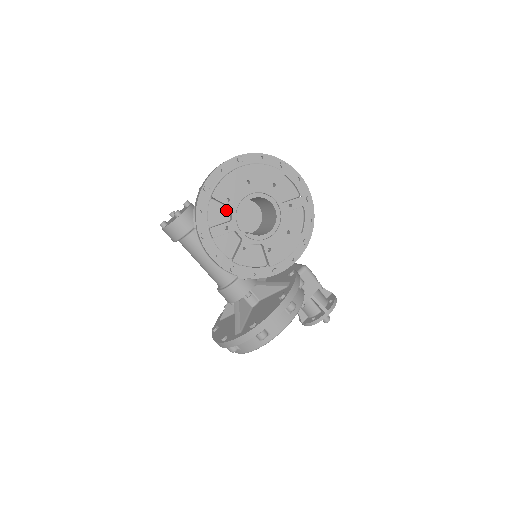
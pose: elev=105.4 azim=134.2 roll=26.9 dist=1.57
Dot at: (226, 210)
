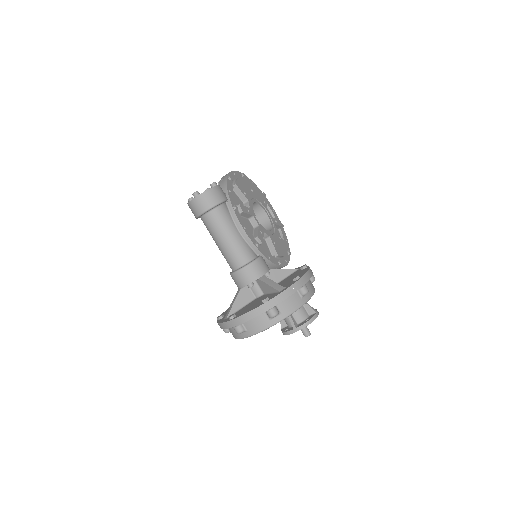
Dot at: (241, 202)
